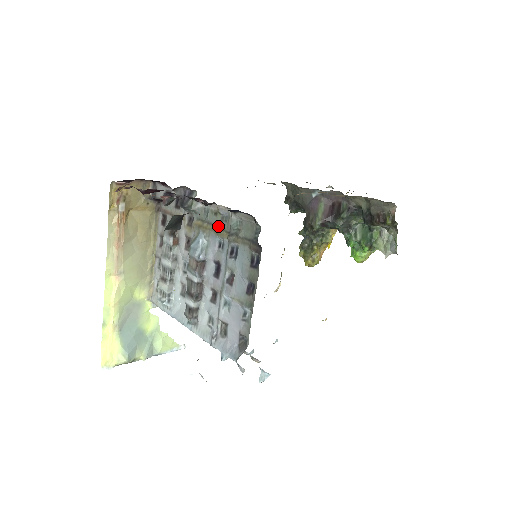
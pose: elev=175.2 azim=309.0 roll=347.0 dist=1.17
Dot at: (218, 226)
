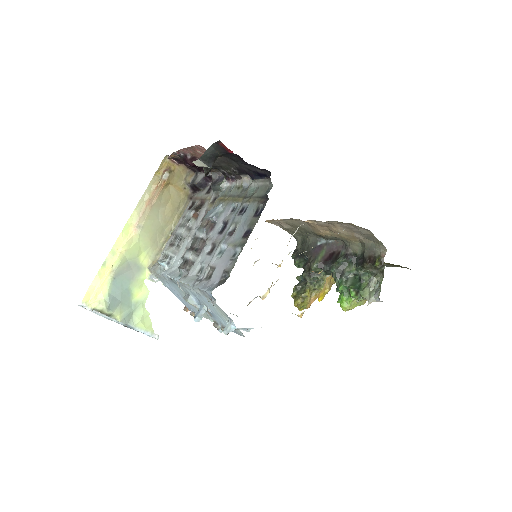
Dot at: (237, 195)
